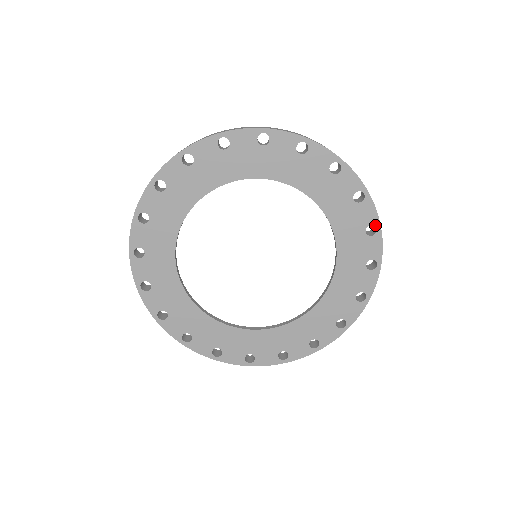
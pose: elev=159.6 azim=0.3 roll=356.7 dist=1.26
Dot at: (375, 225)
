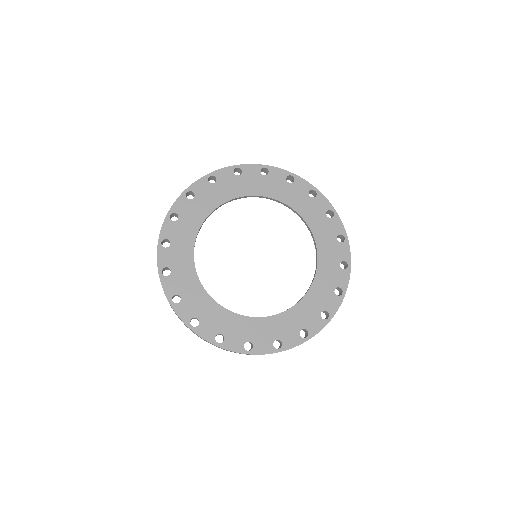
Dot at: (343, 290)
